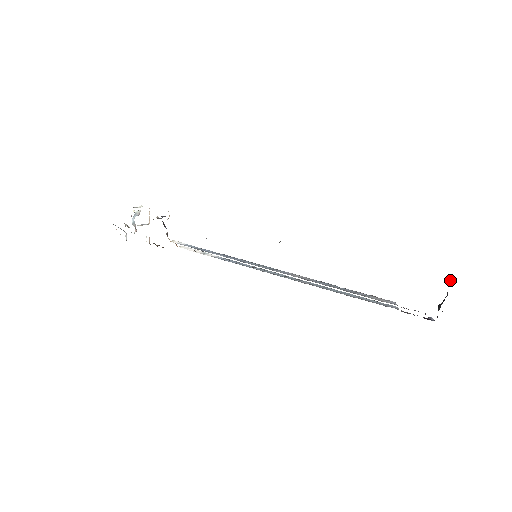
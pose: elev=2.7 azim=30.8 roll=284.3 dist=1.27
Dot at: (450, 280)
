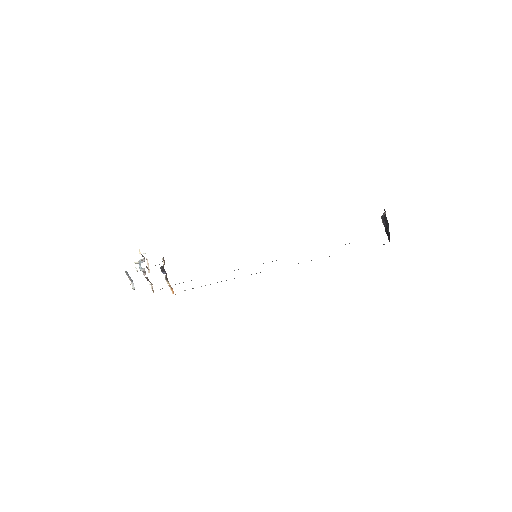
Dot at: (384, 216)
